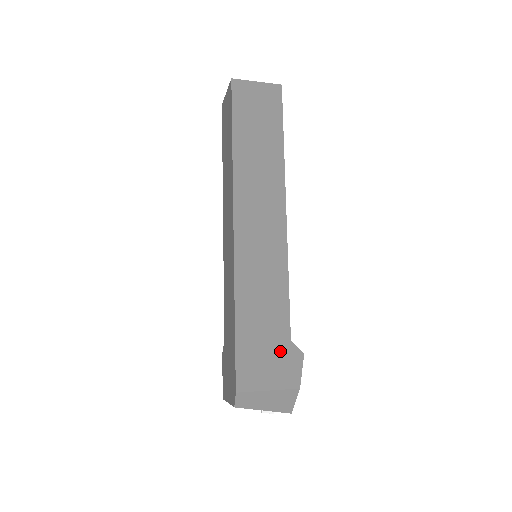
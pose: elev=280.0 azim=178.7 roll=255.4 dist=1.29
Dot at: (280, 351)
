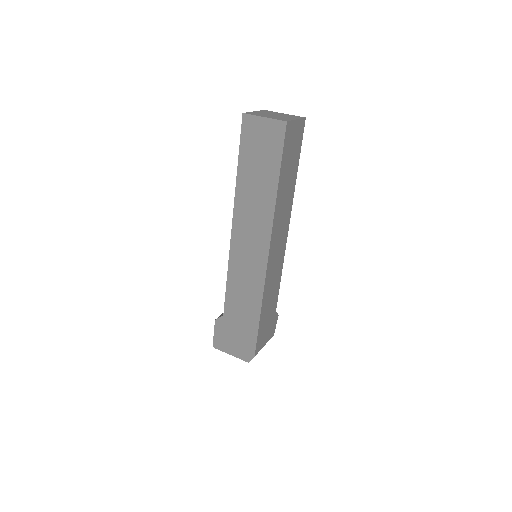
Dot at: (272, 321)
